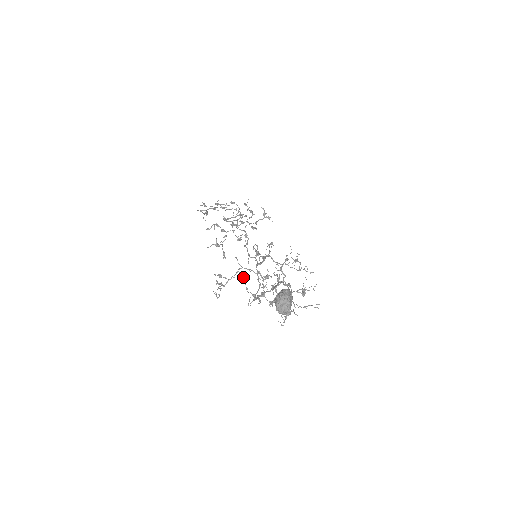
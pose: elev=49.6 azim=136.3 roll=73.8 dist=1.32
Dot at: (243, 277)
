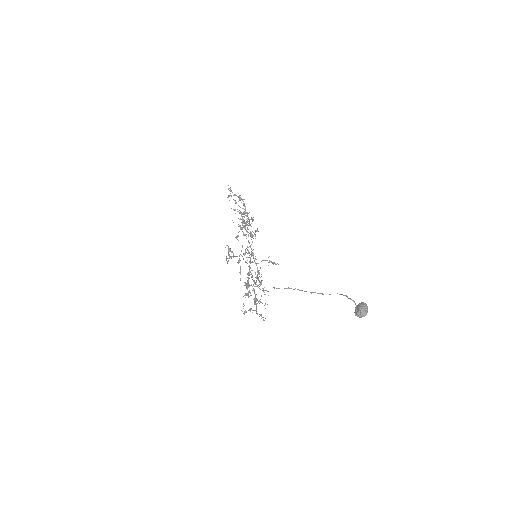
Dot at: occluded
